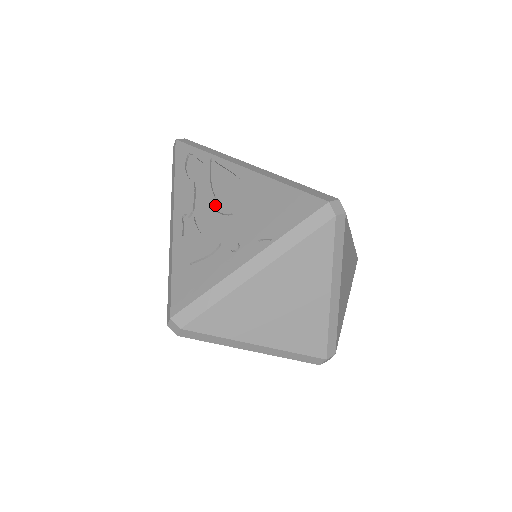
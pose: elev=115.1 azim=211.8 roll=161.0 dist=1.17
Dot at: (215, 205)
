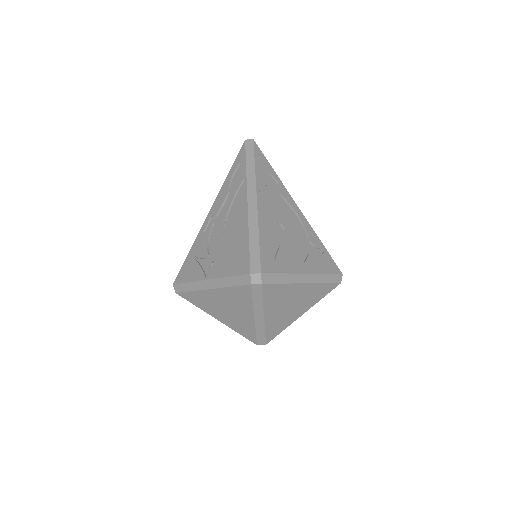
Dot at: (223, 223)
